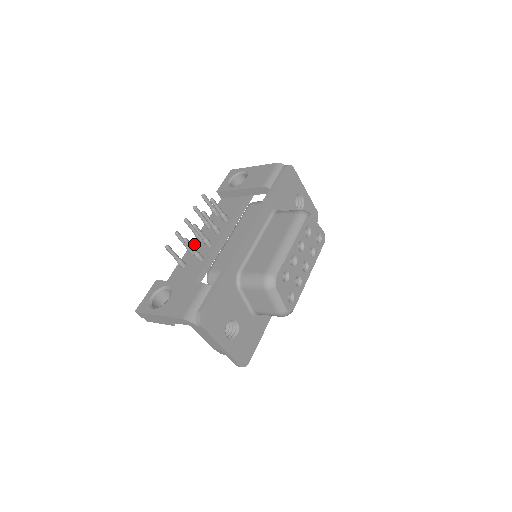
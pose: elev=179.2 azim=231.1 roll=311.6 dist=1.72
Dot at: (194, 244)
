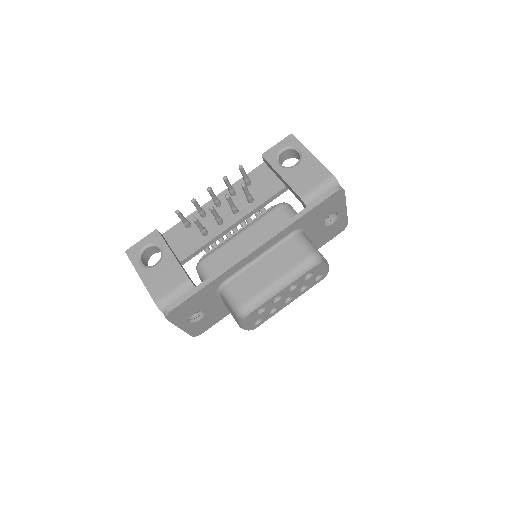
Dot at: (210, 205)
